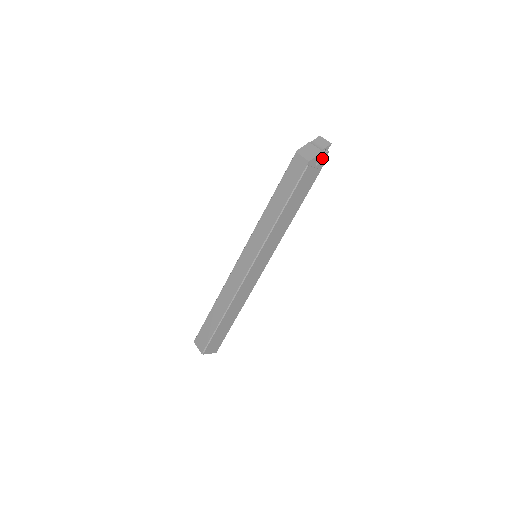
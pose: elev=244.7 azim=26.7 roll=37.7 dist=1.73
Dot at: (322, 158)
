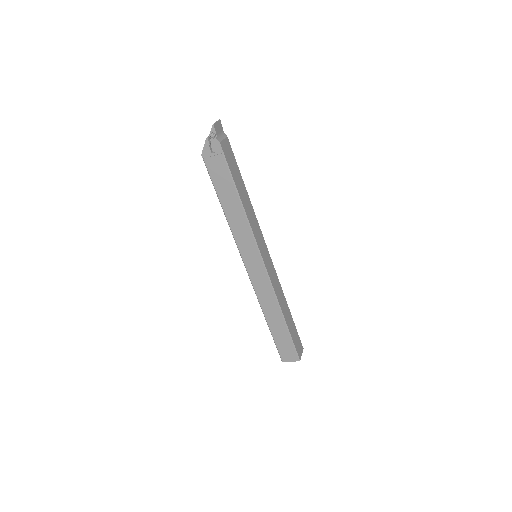
Dot at: (214, 143)
